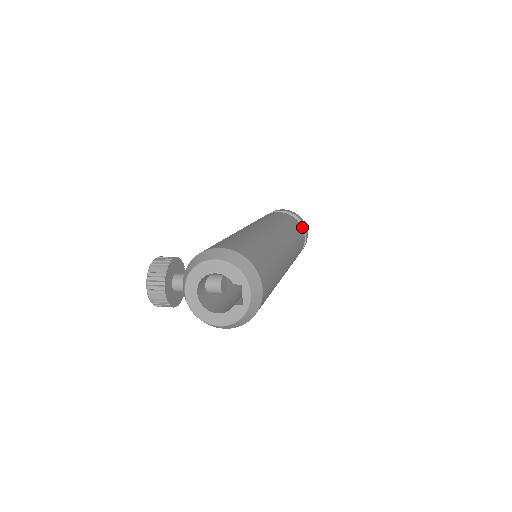
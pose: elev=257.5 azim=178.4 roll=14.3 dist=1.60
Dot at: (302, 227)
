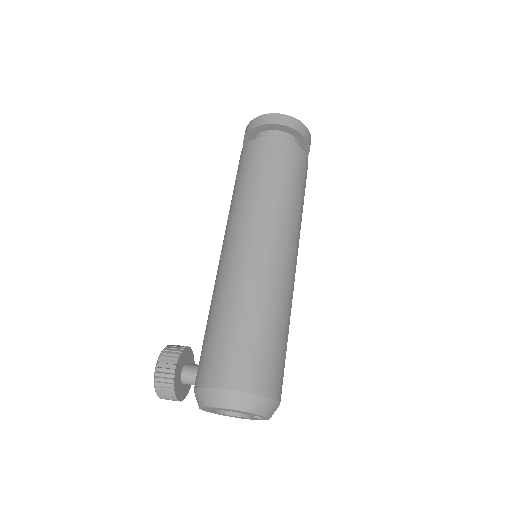
Dot at: (303, 139)
